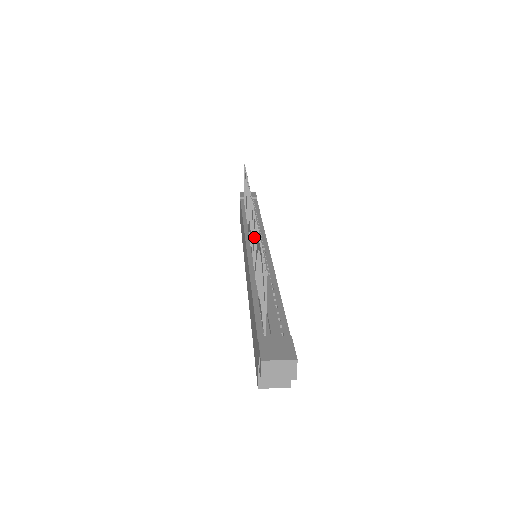
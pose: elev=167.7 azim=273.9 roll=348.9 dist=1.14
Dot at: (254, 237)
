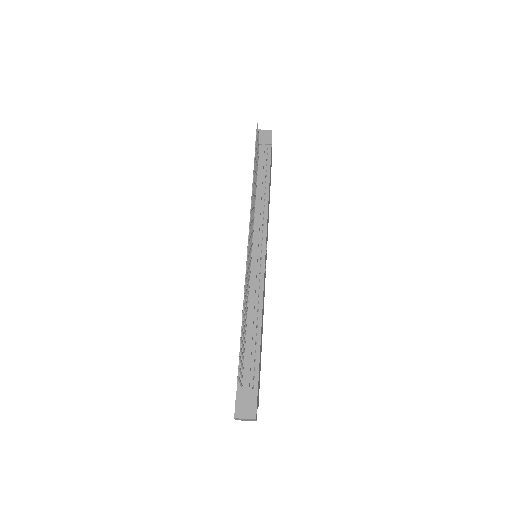
Dot at: (246, 284)
